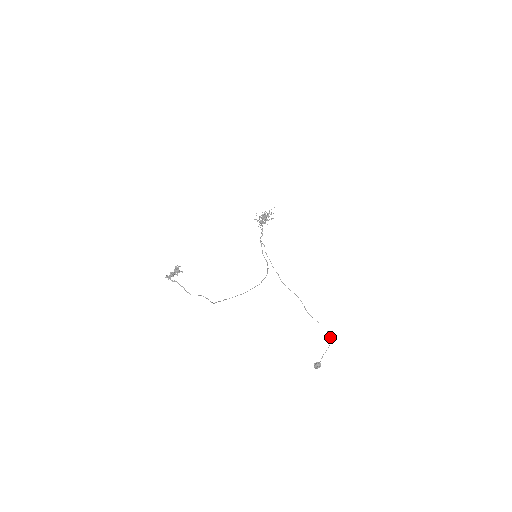
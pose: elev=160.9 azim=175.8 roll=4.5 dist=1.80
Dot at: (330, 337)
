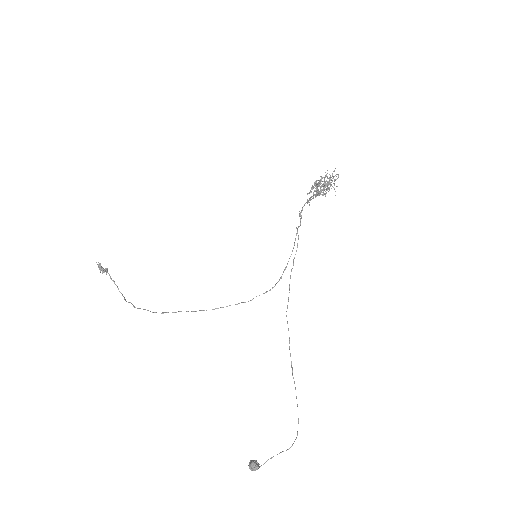
Dot at: occluded
